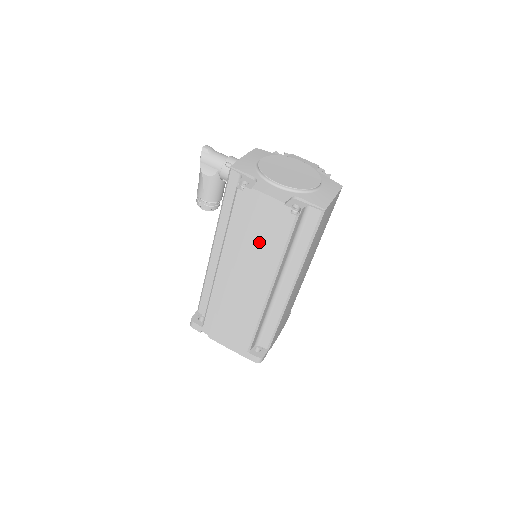
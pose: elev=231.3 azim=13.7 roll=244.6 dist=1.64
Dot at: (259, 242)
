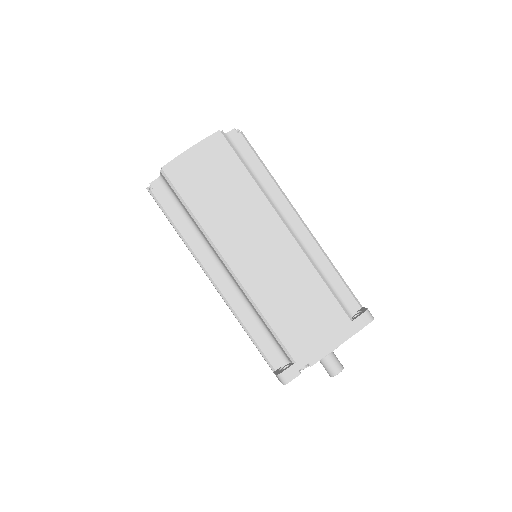
Dot at: occluded
